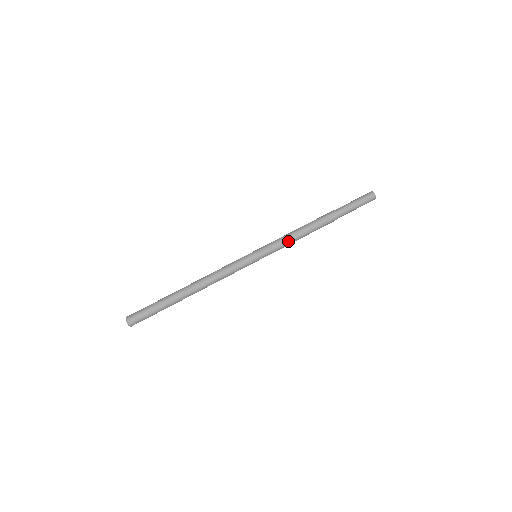
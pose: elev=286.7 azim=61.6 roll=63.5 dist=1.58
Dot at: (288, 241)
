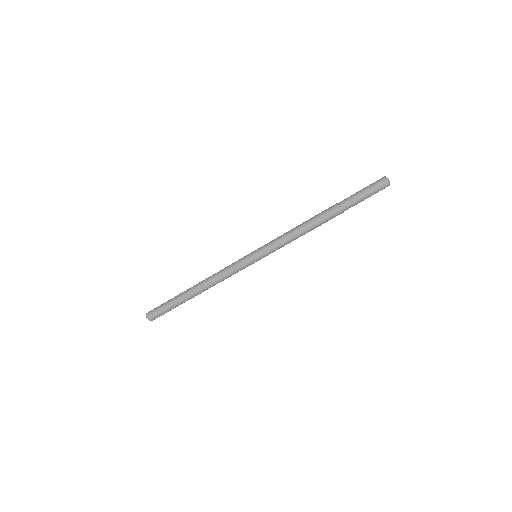
Dot at: (287, 242)
